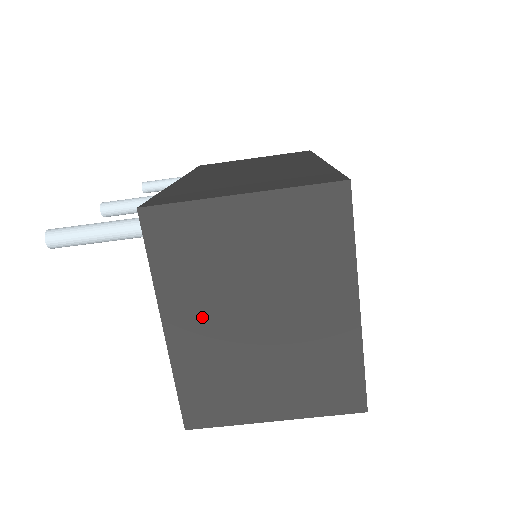
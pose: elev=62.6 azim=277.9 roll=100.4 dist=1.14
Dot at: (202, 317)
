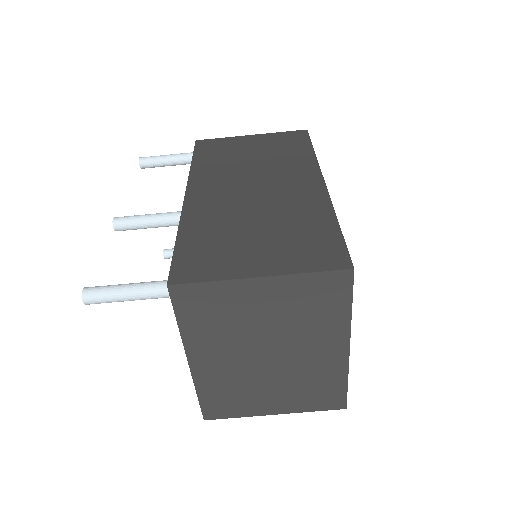
Dot at: (221, 355)
